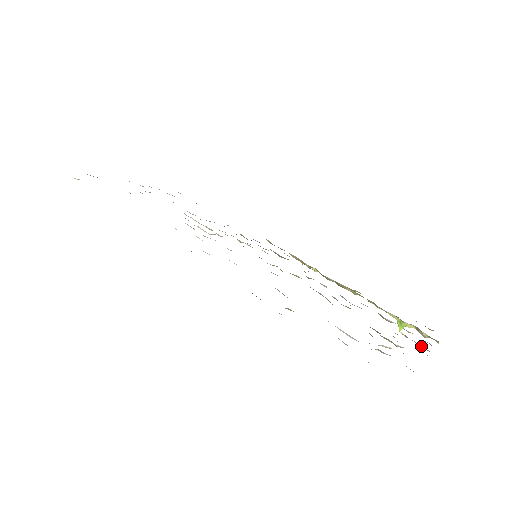
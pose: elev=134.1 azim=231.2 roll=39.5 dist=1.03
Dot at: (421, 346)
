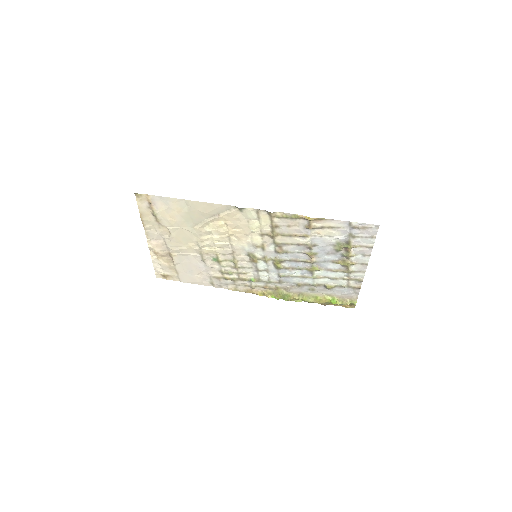
Dot at: (358, 278)
